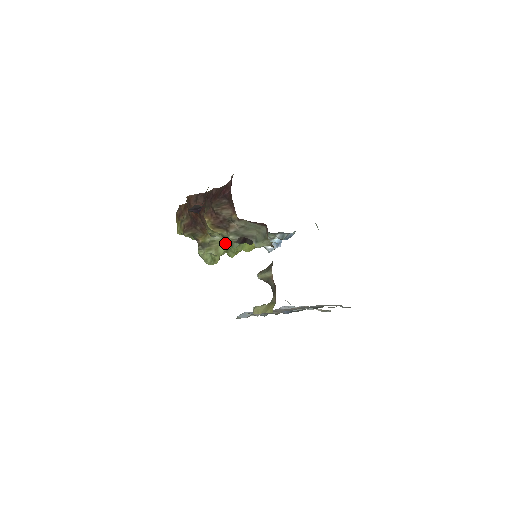
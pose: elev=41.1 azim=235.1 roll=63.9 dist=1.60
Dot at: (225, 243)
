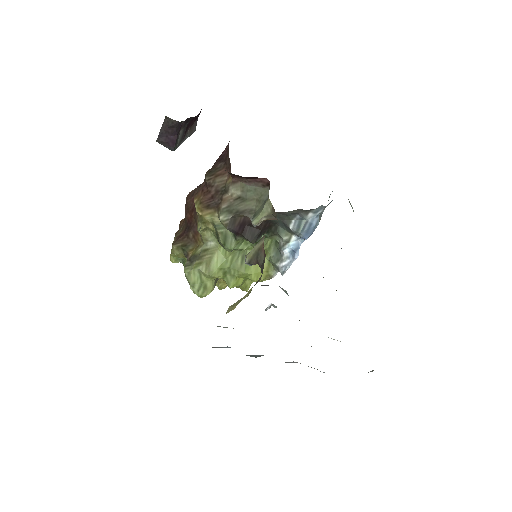
Dot at: (221, 254)
